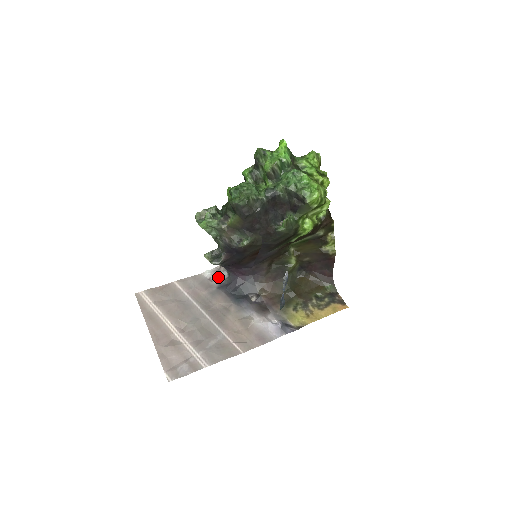
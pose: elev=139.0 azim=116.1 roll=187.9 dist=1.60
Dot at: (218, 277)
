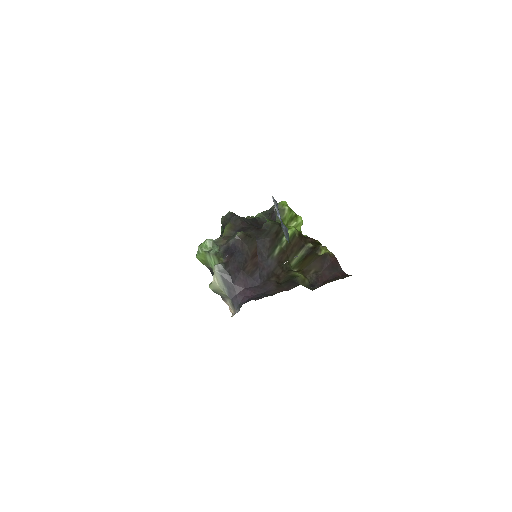
Dot at: occluded
